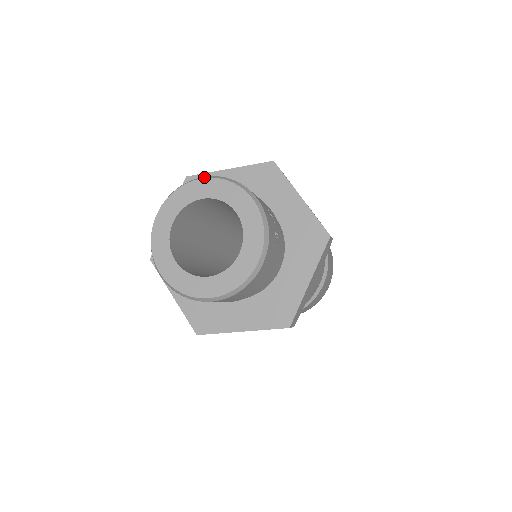
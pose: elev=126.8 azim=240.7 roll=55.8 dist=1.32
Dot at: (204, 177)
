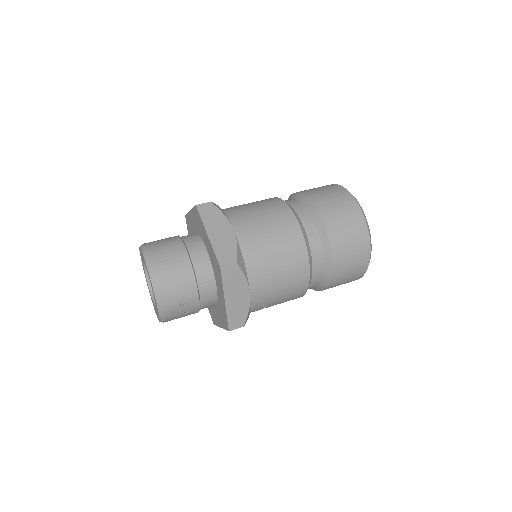
Dot at: (148, 265)
